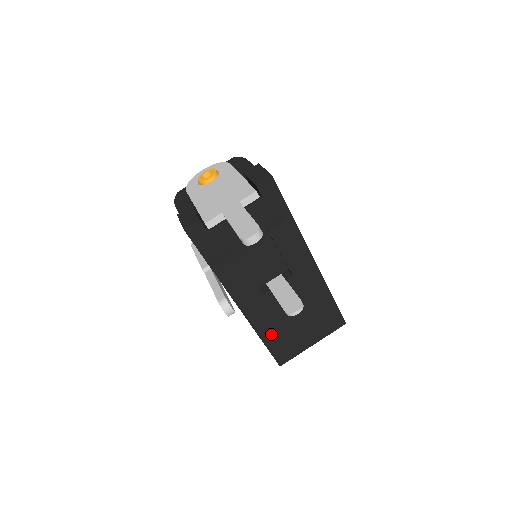
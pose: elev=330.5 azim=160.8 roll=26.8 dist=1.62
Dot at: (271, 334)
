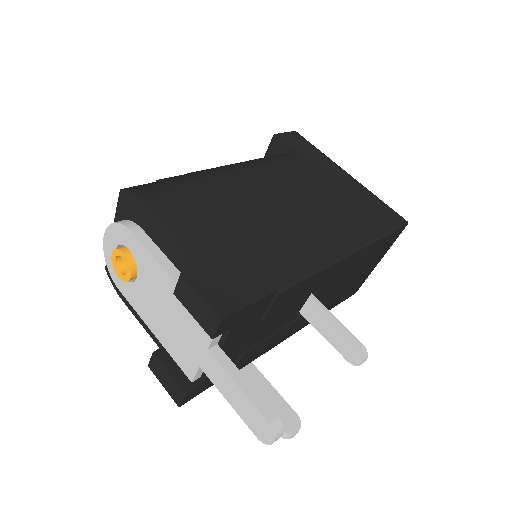
Dot at: (332, 304)
